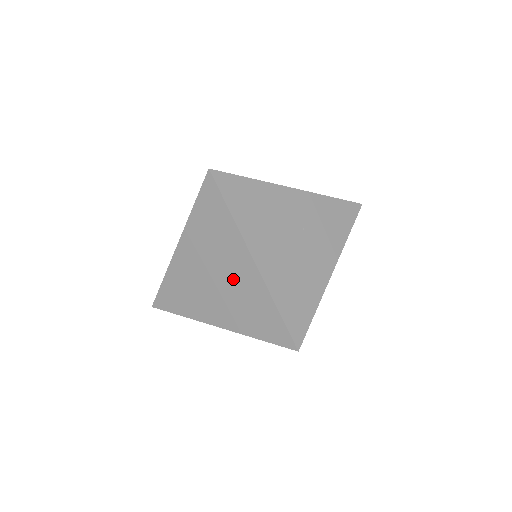
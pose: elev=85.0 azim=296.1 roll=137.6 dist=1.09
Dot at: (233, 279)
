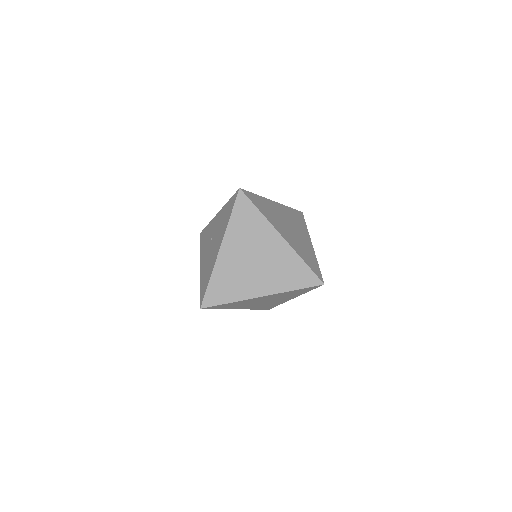
Dot at: (269, 255)
